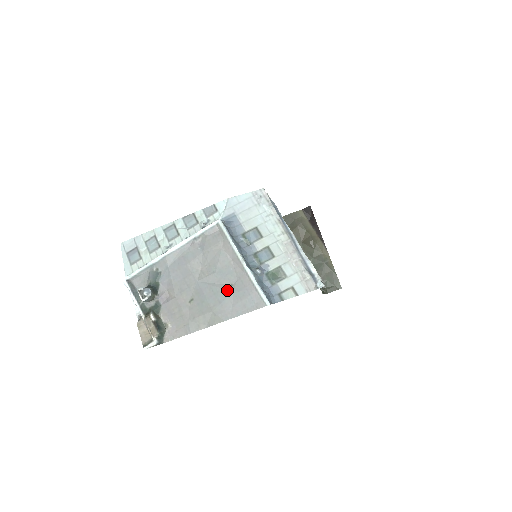
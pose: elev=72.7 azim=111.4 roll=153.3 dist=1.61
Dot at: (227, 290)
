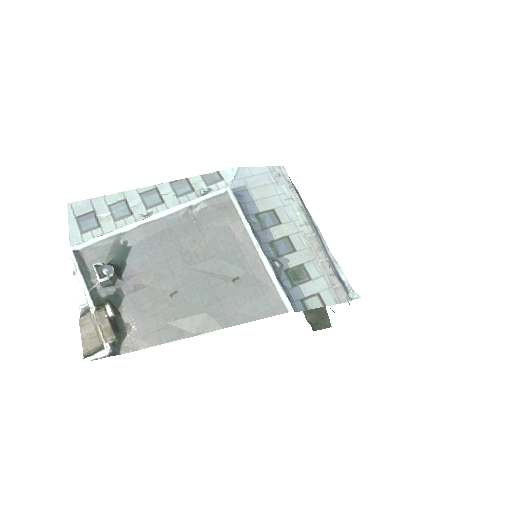
Dot at: (231, 284)
